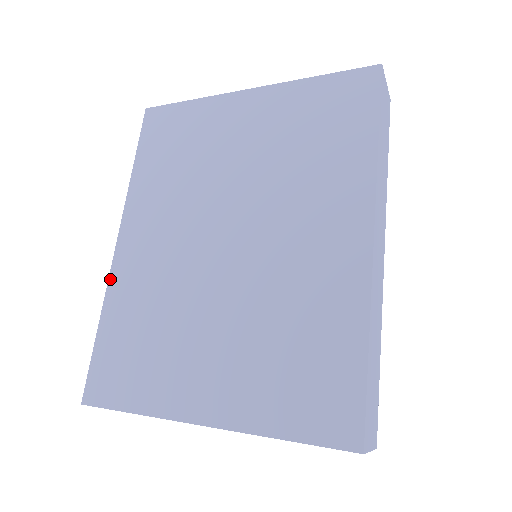
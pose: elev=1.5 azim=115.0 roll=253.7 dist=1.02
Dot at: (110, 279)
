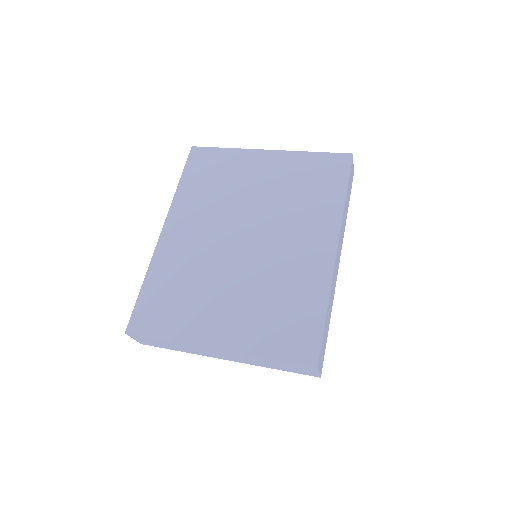
Dot at: (155, 254)
